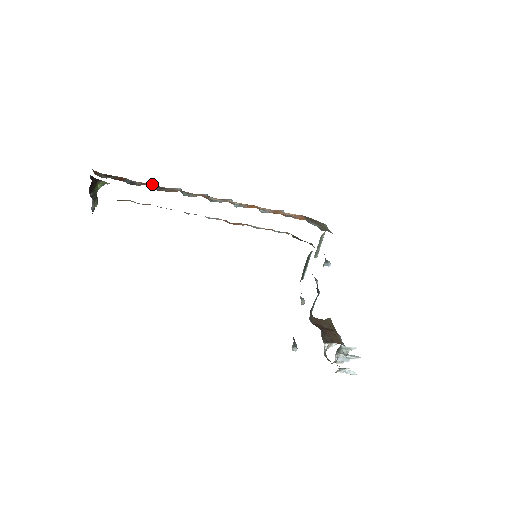
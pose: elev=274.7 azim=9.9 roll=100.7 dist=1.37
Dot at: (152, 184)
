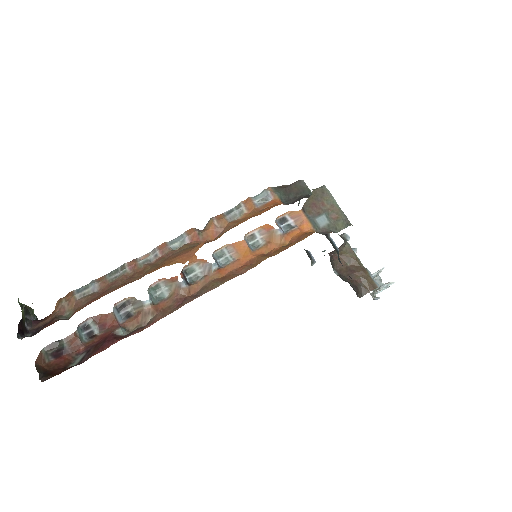
Dot at: (111, 316)
